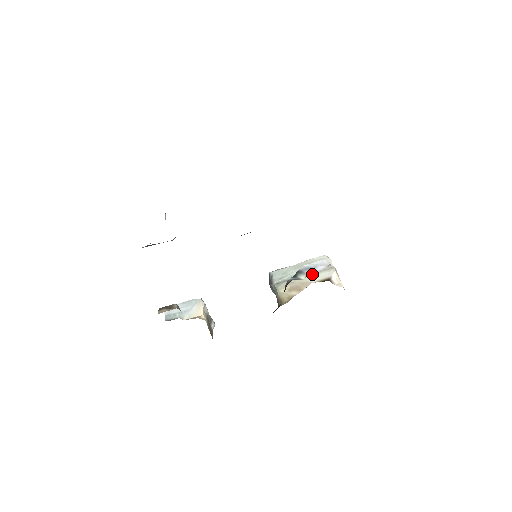
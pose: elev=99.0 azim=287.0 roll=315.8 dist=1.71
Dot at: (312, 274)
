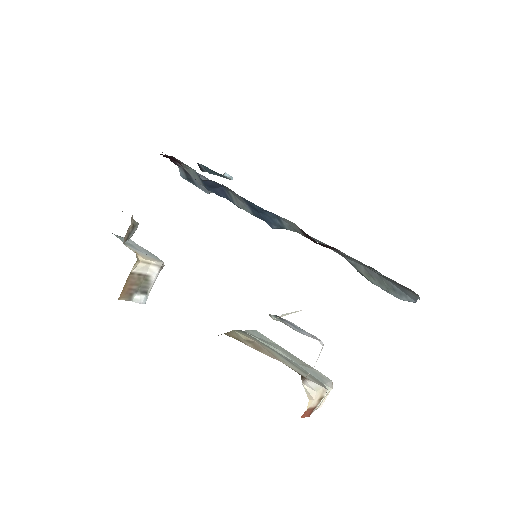
Dot at: (289, 326)
